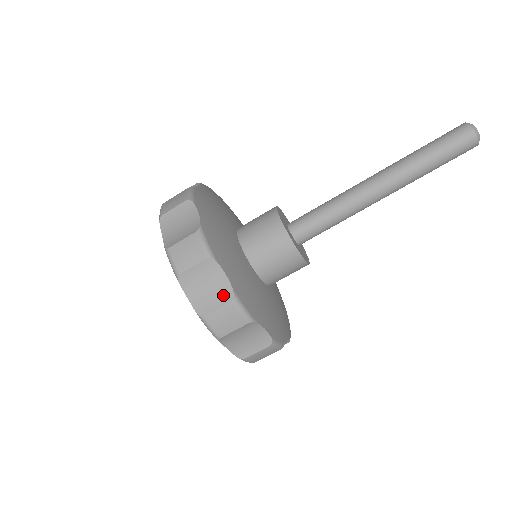
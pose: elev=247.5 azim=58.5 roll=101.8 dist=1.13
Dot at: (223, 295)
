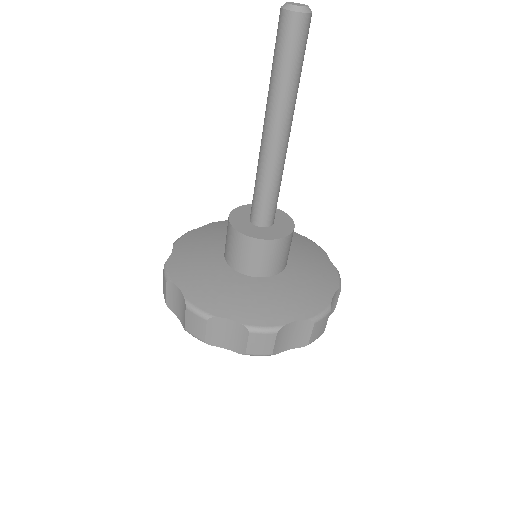
Dot at: (241, 332)
